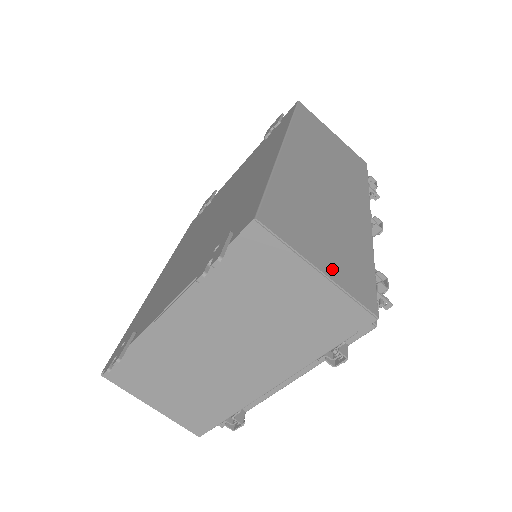
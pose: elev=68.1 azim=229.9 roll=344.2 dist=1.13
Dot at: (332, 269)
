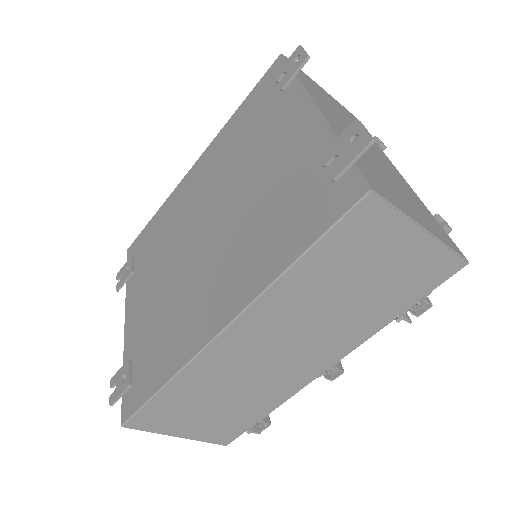
Dot at: (195, 433)
